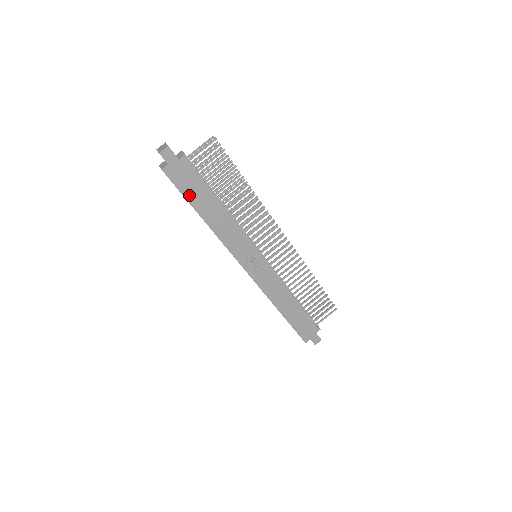
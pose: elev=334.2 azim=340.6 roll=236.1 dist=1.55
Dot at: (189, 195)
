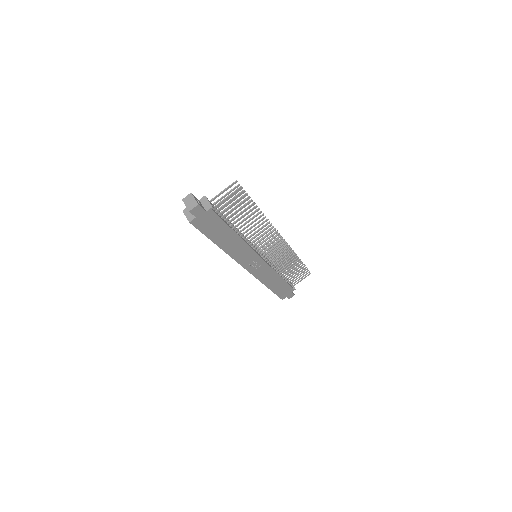
Dot at: (210, 234)
